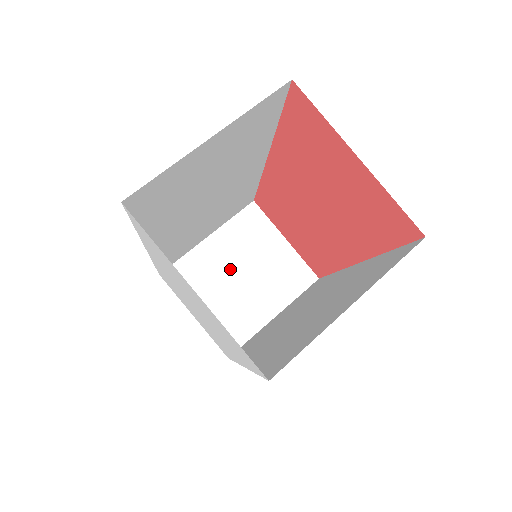
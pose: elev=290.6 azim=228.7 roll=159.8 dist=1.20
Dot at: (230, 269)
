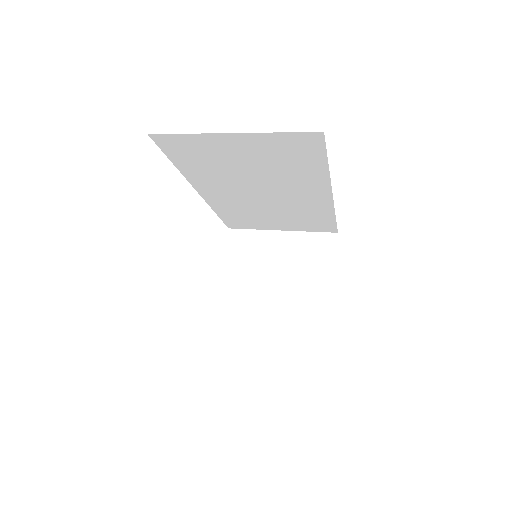
Dot at: (275, 266)
